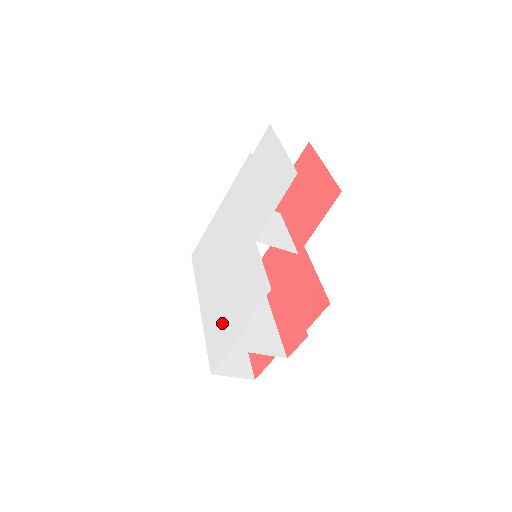
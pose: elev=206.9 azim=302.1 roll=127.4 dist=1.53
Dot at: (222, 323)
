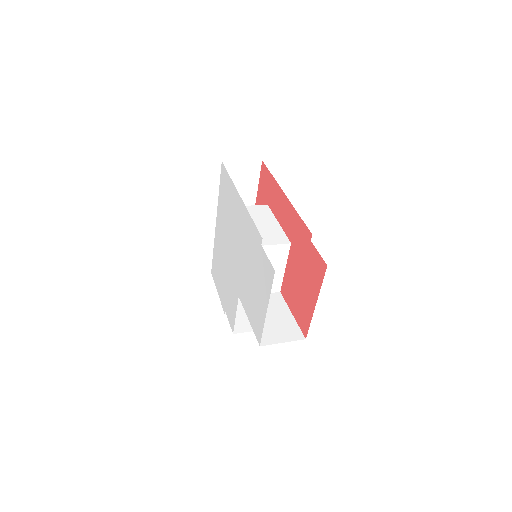
Dot at: (219, 272)
